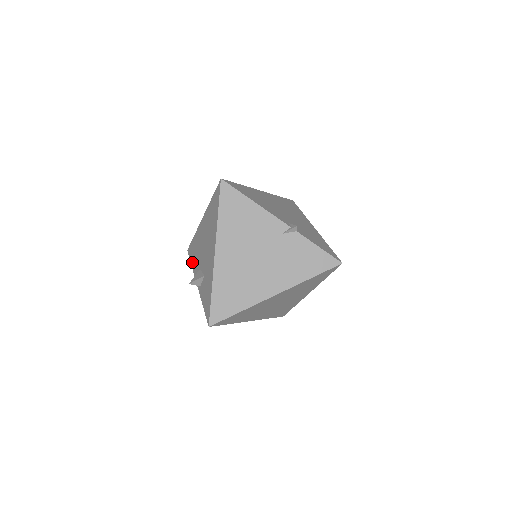
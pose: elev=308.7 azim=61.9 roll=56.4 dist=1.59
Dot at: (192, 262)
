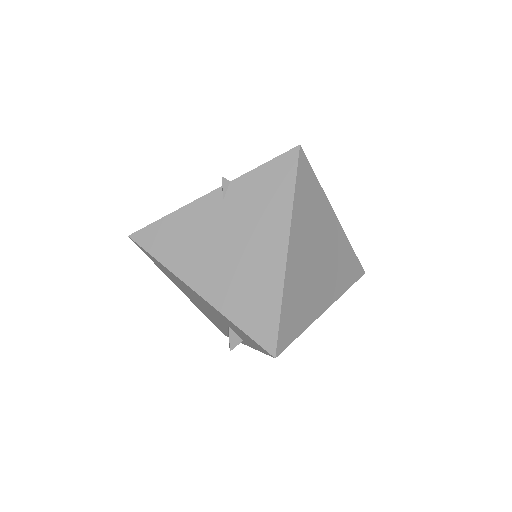
Dot at: occluded
